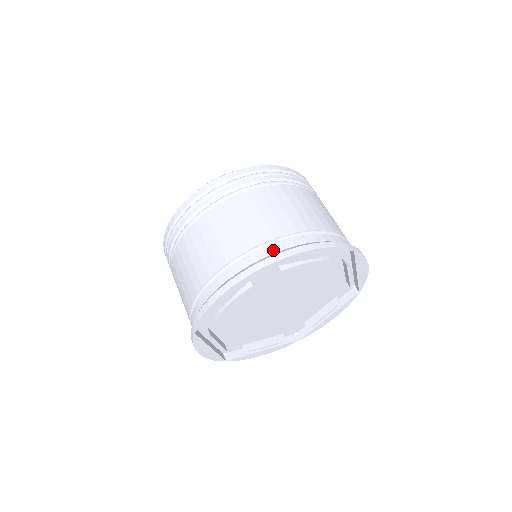
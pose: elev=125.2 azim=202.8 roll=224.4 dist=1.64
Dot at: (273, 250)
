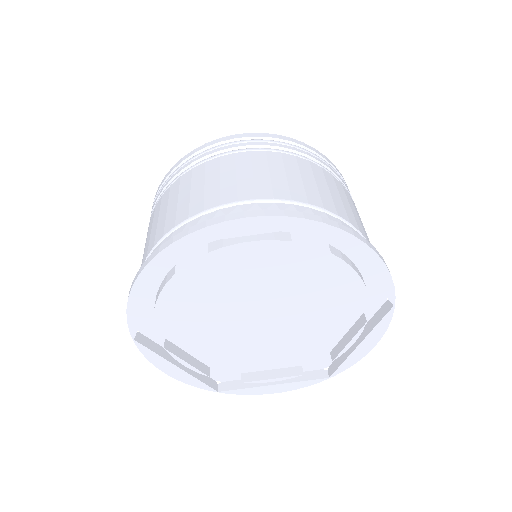
Dot at: occluded
